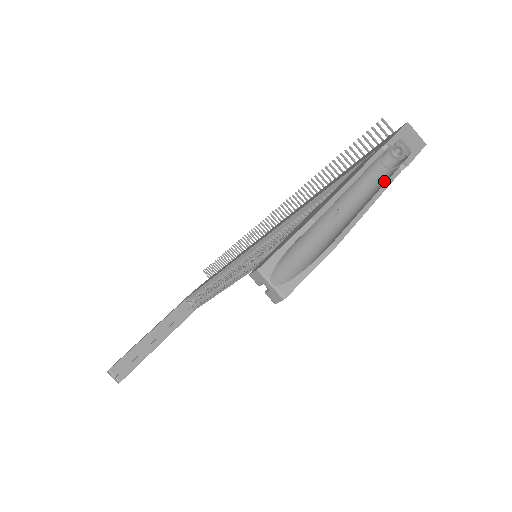
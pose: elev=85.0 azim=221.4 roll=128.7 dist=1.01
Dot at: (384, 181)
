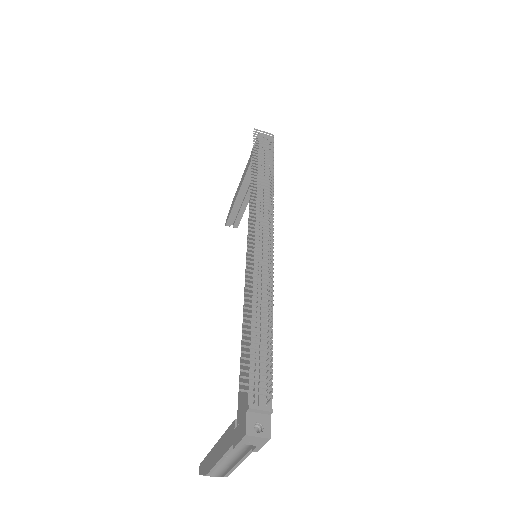
Dot at: (247, 448)
